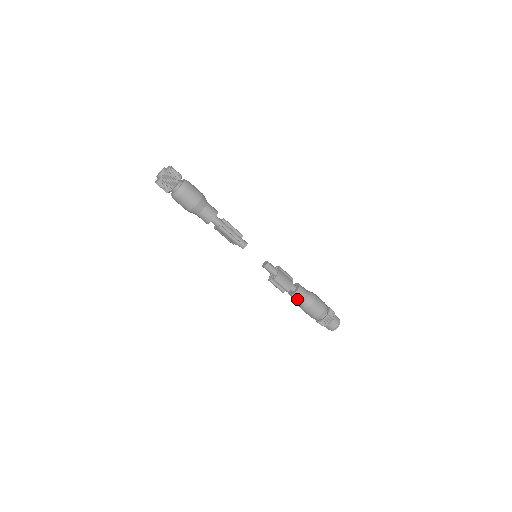
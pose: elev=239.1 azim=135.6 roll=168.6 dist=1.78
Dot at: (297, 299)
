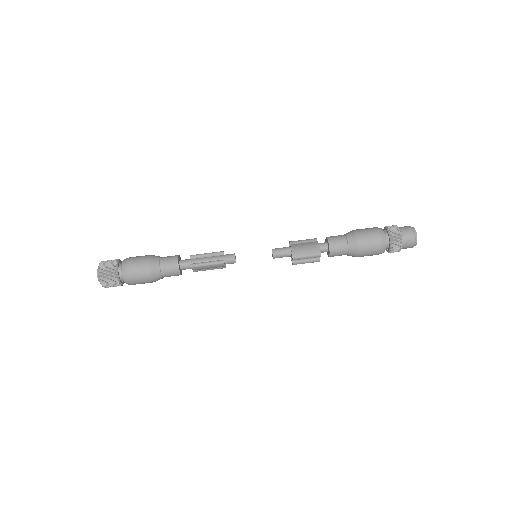
Dot at: (340, 253)
